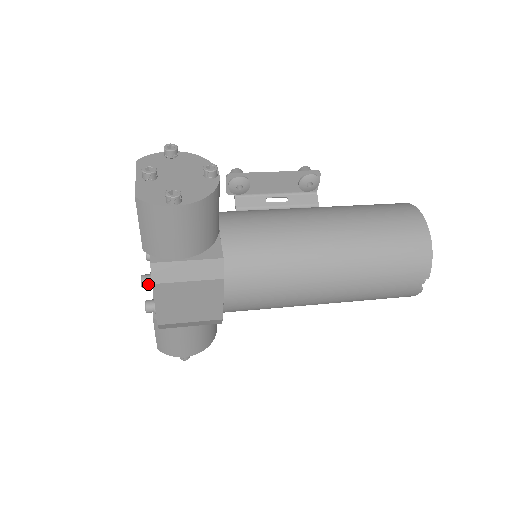
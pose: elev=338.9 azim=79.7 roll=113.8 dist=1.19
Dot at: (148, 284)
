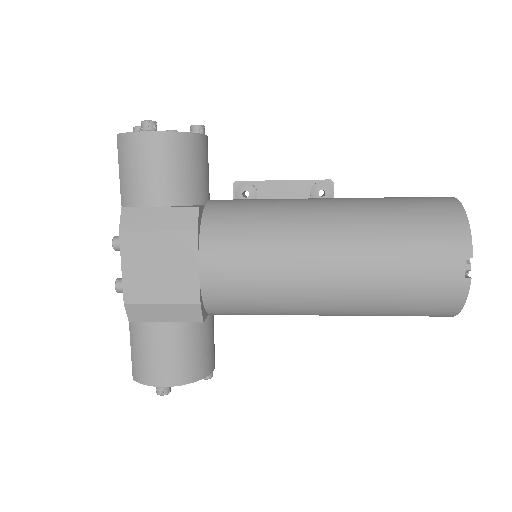
Dot at: occluded
